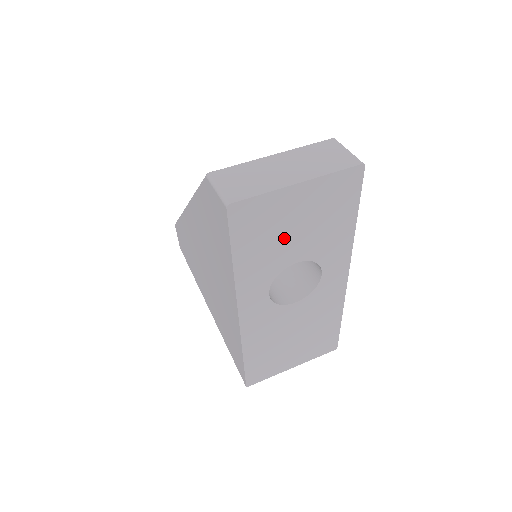
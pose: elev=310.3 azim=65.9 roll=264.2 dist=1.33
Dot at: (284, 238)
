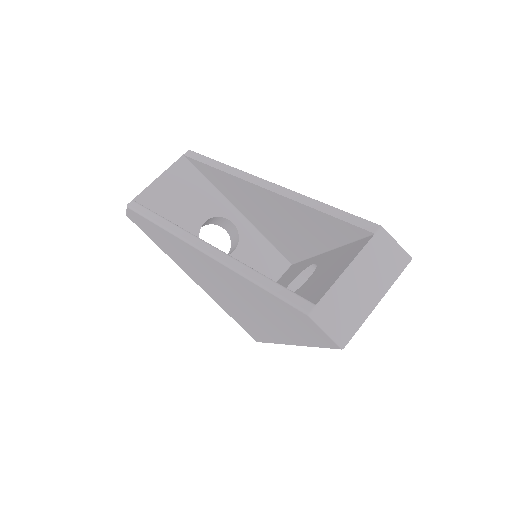
Dot at: occluded
